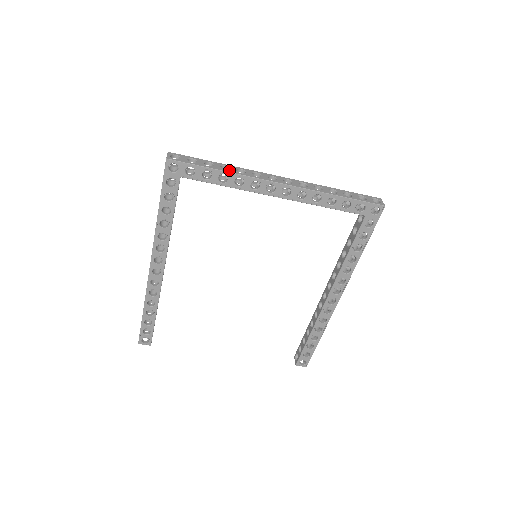
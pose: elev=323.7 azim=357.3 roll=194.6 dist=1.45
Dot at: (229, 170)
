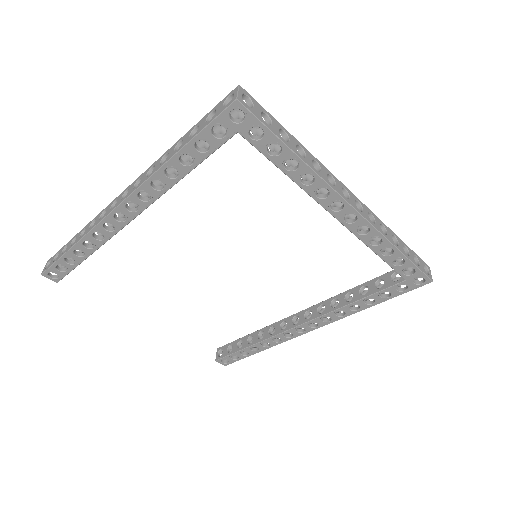
Dot at: (305, 158)
